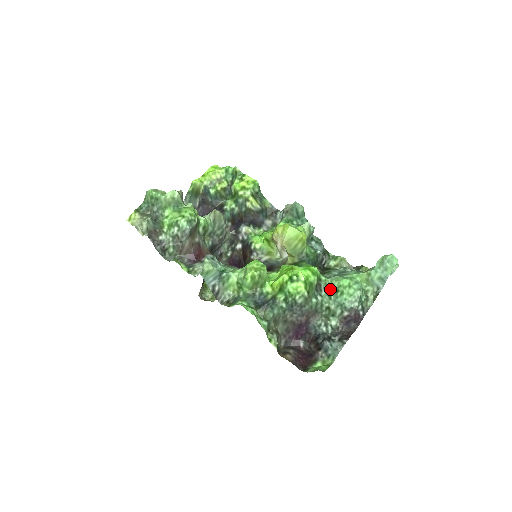
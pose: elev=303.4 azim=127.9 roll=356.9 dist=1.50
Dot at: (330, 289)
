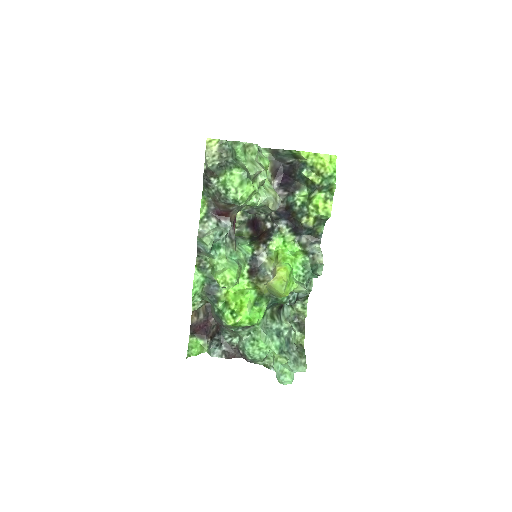
Dot at: (254, 332)
